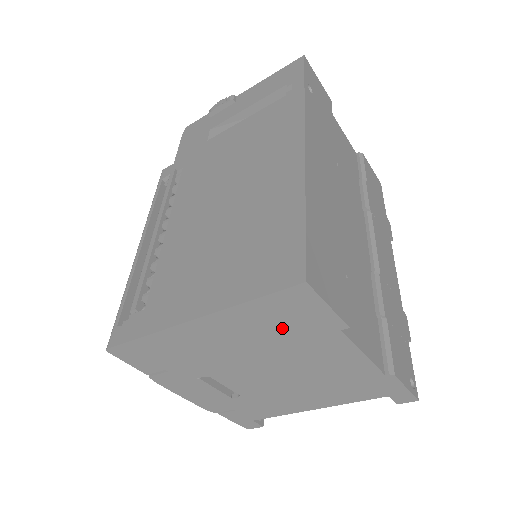
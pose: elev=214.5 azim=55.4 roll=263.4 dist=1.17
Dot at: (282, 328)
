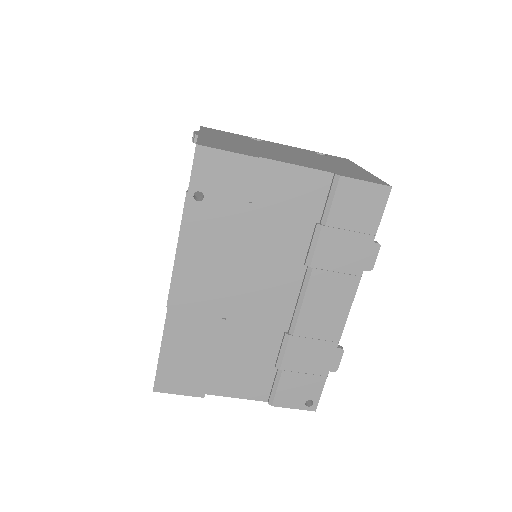
Dot at: occluded
